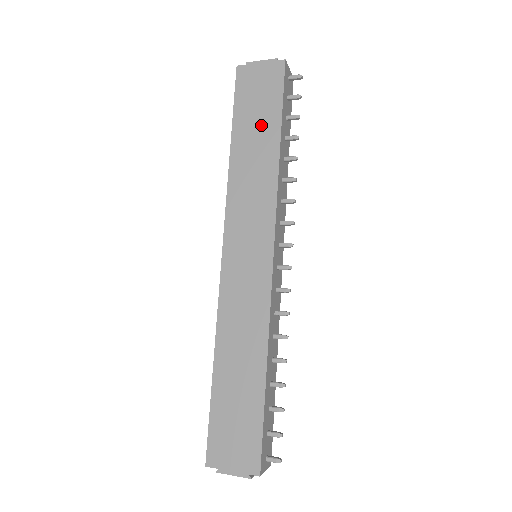
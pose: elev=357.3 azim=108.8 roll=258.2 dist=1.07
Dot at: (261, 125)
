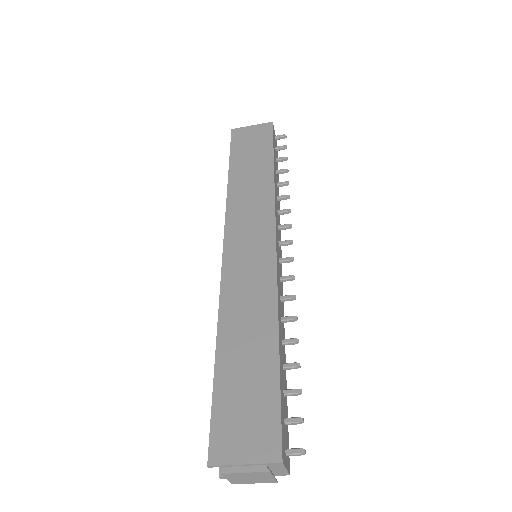
Dot at: (255, 159)
